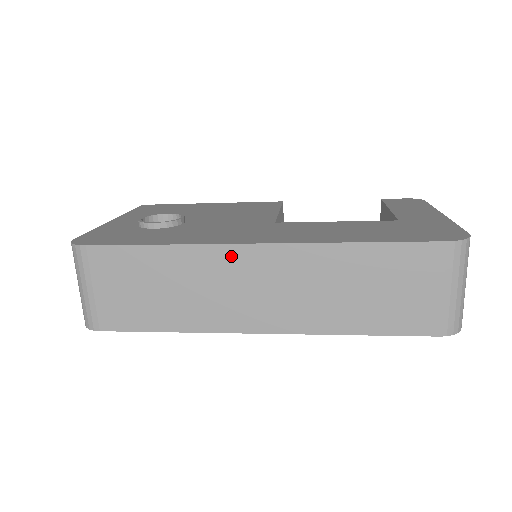
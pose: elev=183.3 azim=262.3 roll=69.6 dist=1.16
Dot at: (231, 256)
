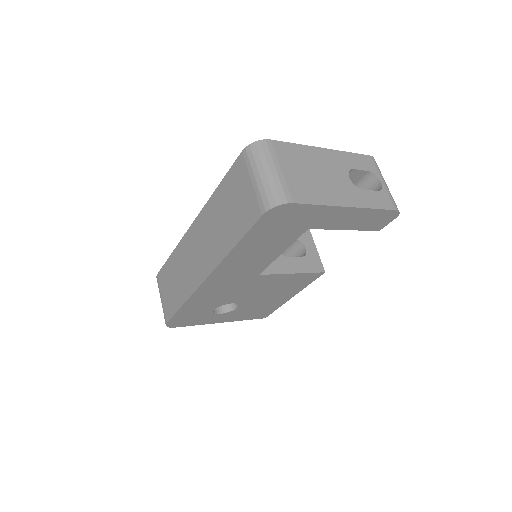
Dot at: (187, 240)
